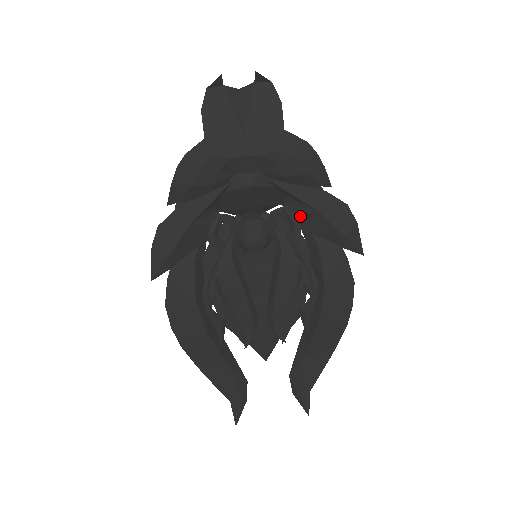
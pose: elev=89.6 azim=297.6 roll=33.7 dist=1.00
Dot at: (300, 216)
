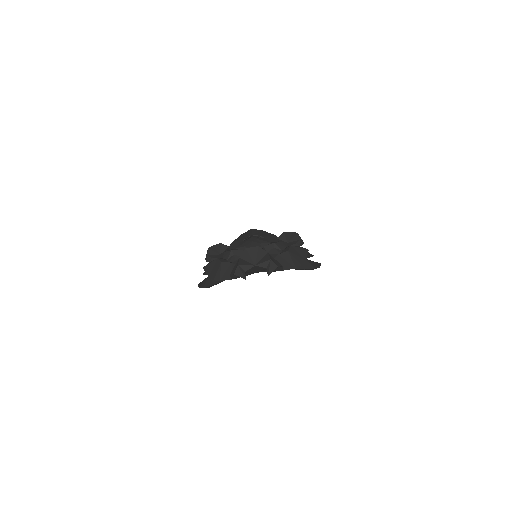
Dot at: occluded
